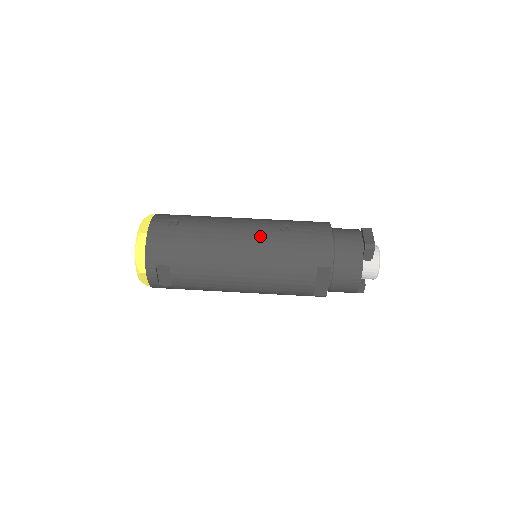
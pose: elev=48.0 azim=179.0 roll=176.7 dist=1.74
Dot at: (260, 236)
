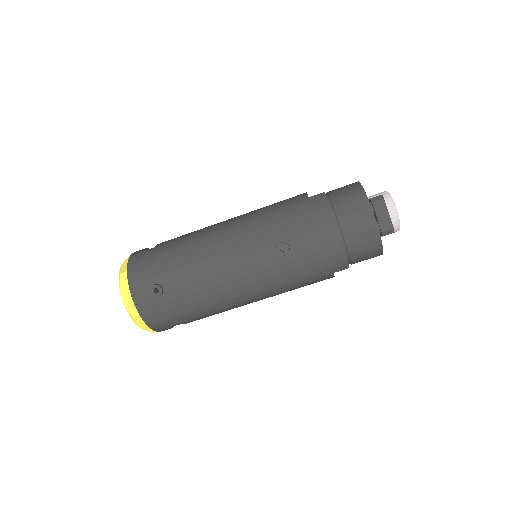
Dot at: (259, 272)
